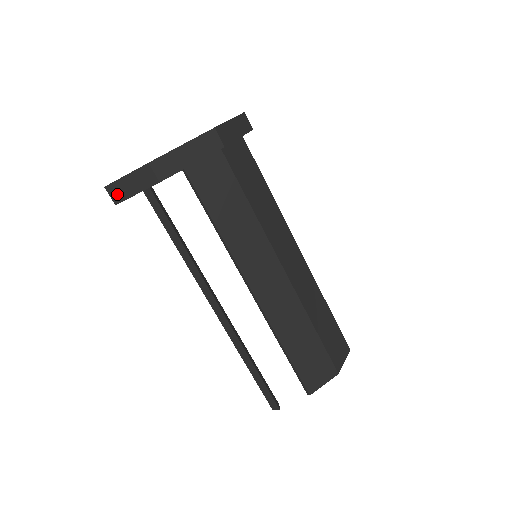
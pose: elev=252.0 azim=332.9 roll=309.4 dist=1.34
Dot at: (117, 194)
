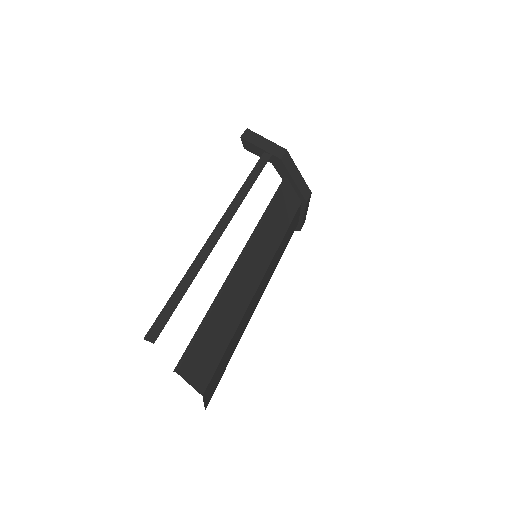
Dot at: (249, 137)
